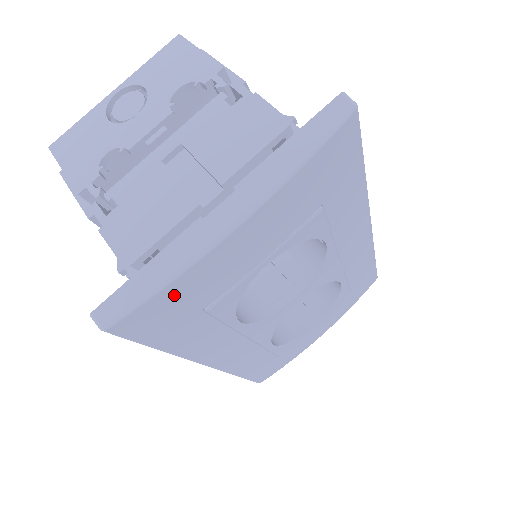
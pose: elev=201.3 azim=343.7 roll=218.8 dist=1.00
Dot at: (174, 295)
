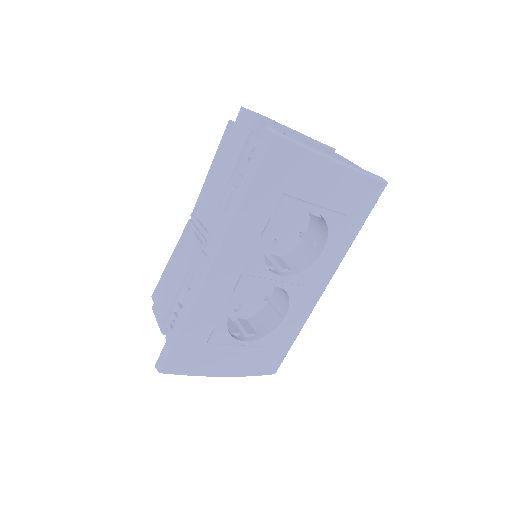
Dot at: (299, 160)
